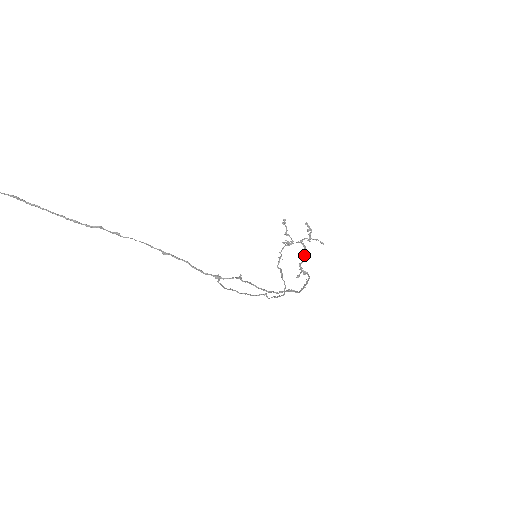
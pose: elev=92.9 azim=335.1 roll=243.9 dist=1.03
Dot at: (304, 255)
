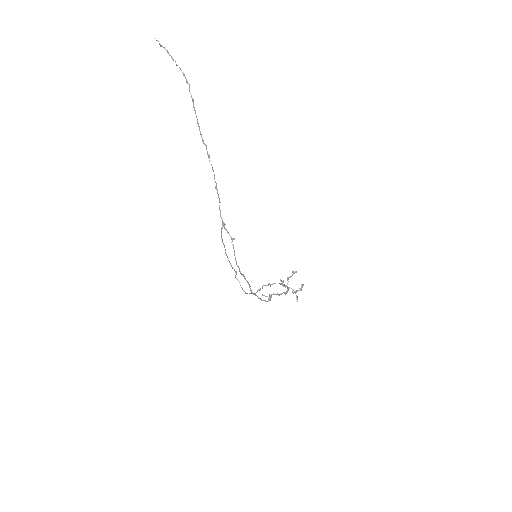
Dot at: (281, 294)
